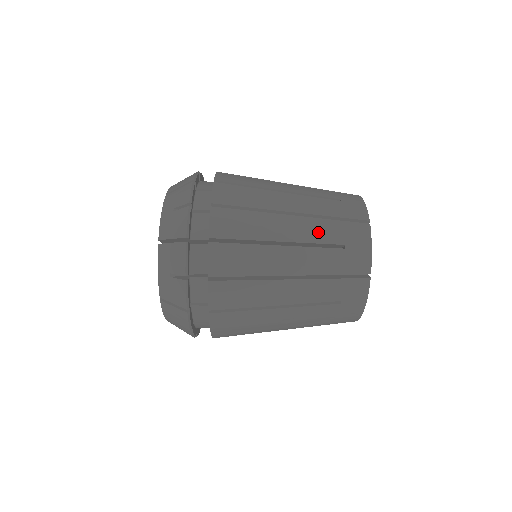
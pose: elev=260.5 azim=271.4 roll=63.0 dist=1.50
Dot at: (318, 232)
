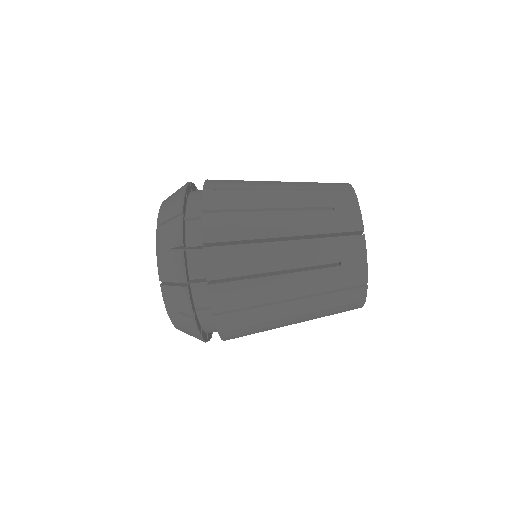
Dot at: (316, 306)
